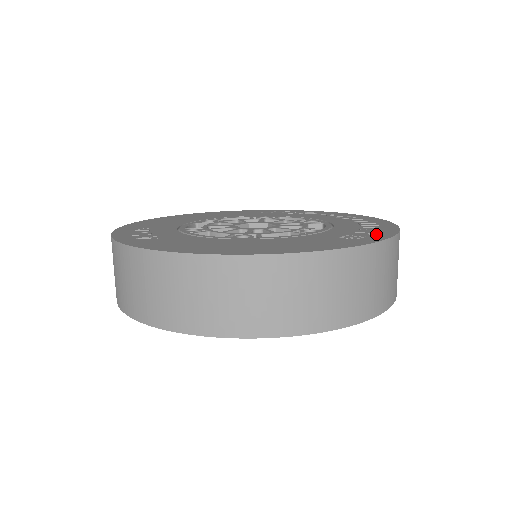
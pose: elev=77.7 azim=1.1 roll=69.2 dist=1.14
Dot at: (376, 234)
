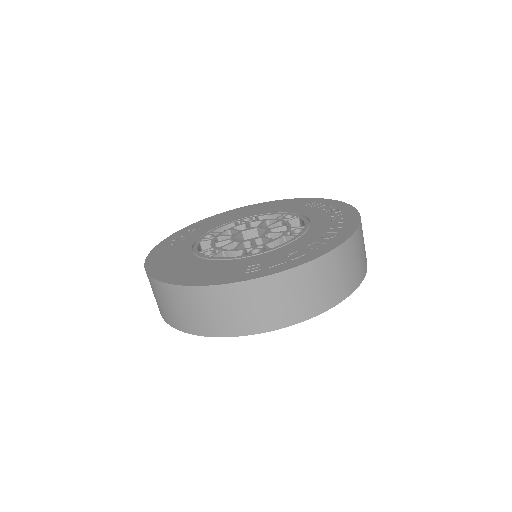
Dot at: (275, 267)
